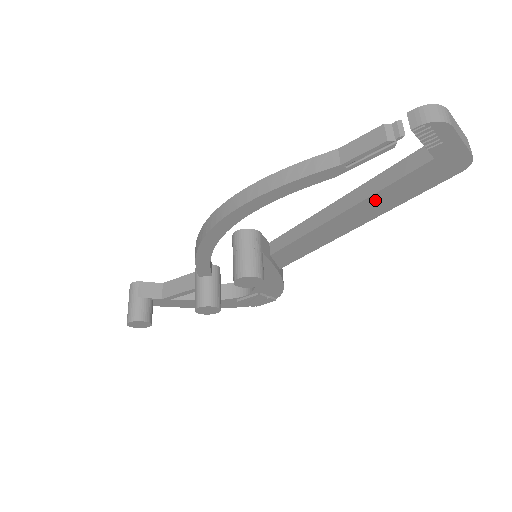
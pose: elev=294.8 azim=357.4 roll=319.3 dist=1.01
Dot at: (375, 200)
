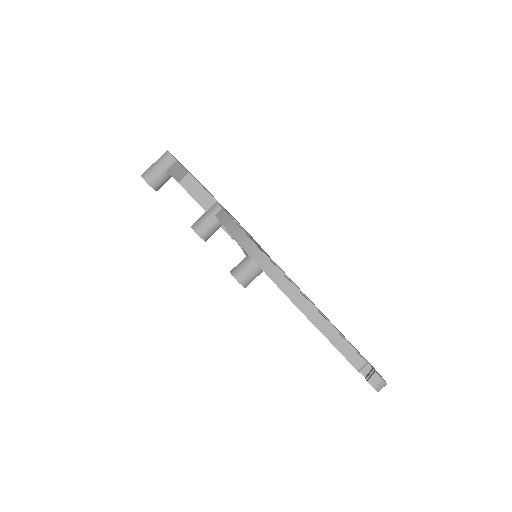
Dot at: occluded
